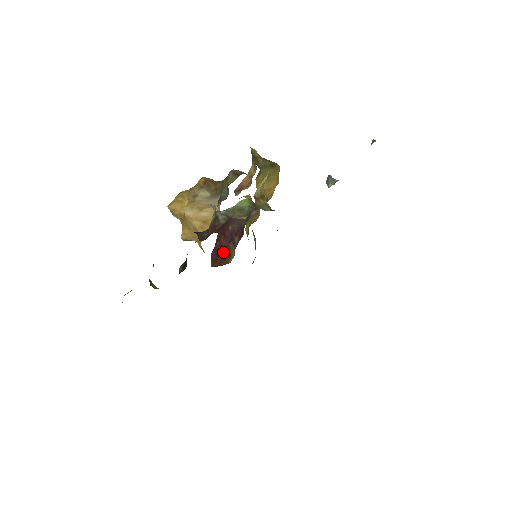
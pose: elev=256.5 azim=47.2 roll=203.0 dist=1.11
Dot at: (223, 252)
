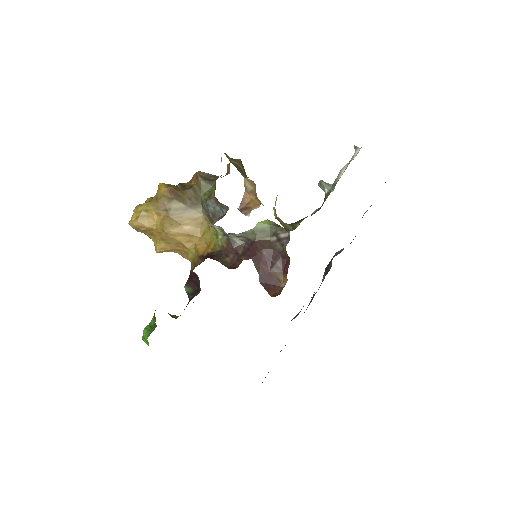
Dot at: (271, 279)
